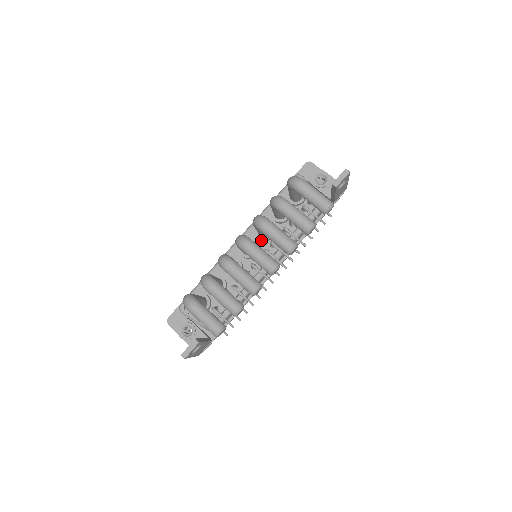
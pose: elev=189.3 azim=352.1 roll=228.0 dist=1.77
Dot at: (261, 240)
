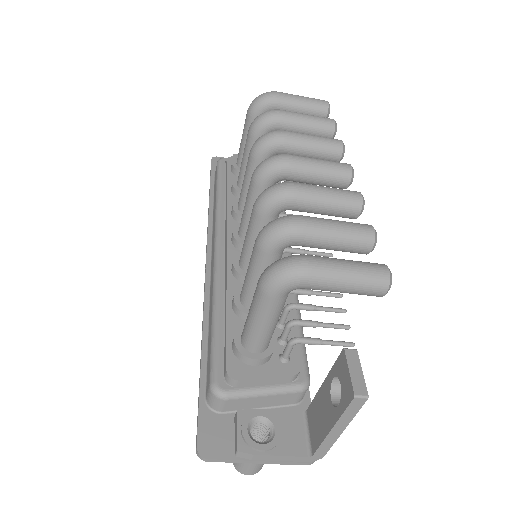
Dot at: occluded
